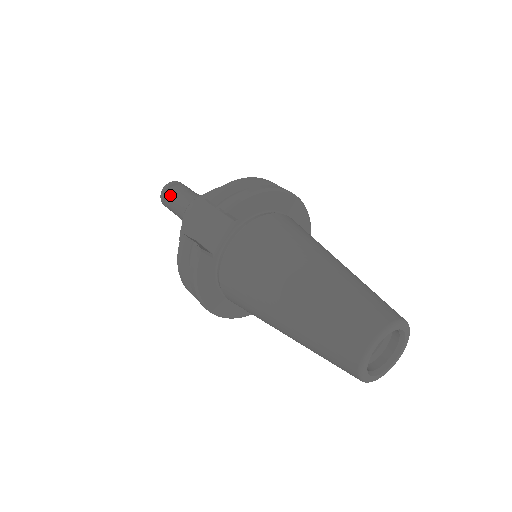
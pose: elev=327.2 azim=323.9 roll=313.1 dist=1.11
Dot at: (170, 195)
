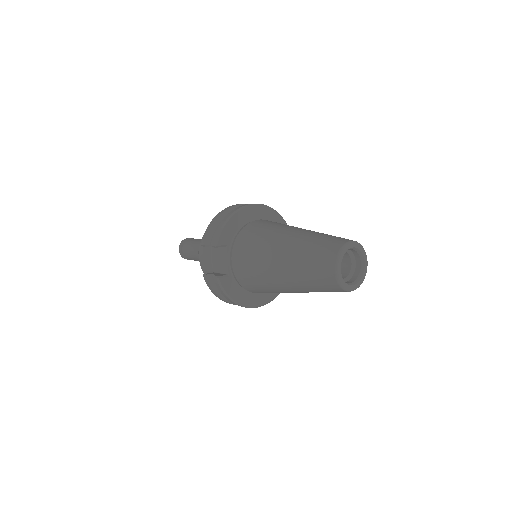
Dot at: (185, 252)
